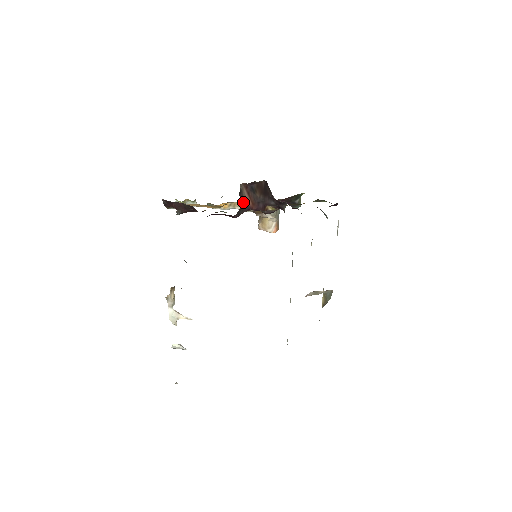
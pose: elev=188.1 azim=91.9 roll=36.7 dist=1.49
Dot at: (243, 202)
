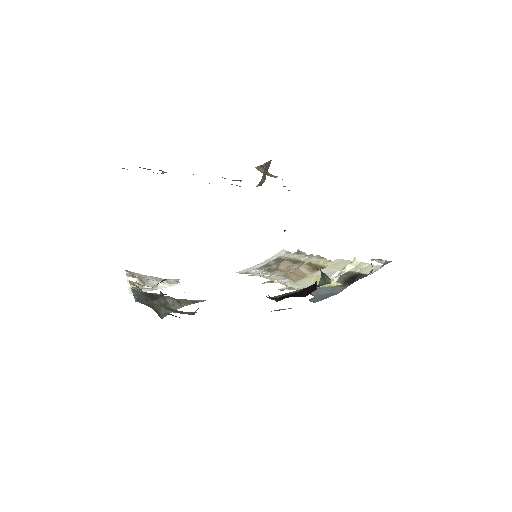
Dot at: occluded
